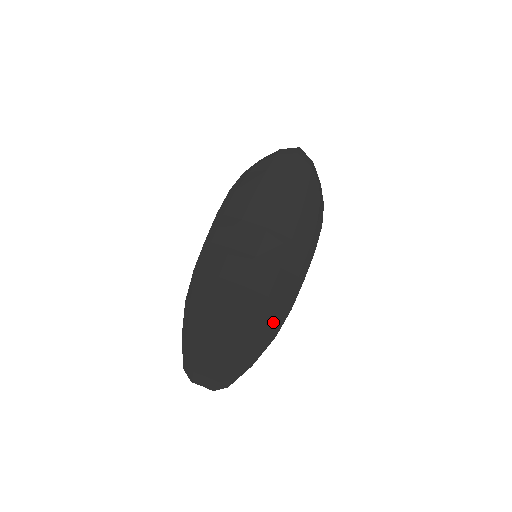
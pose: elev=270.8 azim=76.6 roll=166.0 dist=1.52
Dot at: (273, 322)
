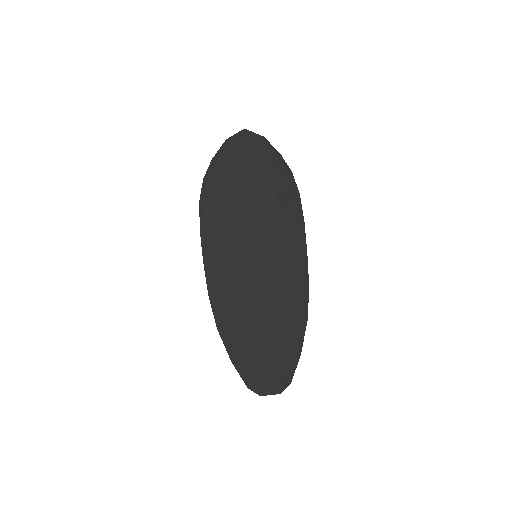
Dot at: (299, 307)
